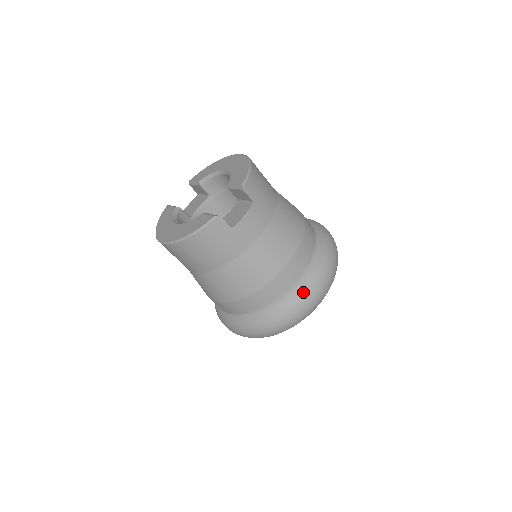
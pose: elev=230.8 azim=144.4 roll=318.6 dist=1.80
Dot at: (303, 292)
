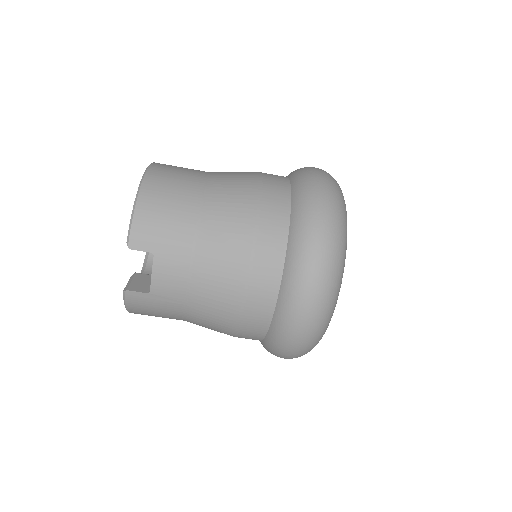
Dot at: (286, 320)
